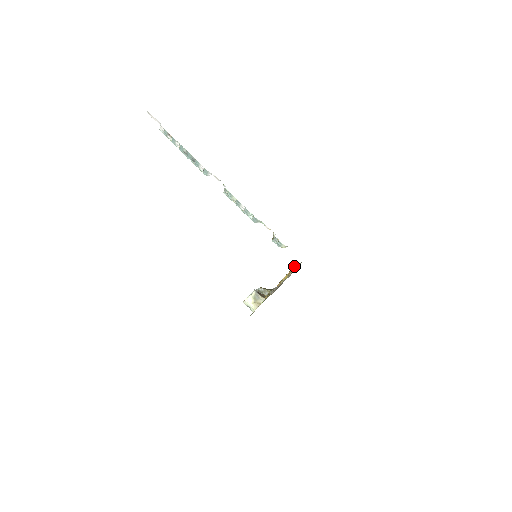
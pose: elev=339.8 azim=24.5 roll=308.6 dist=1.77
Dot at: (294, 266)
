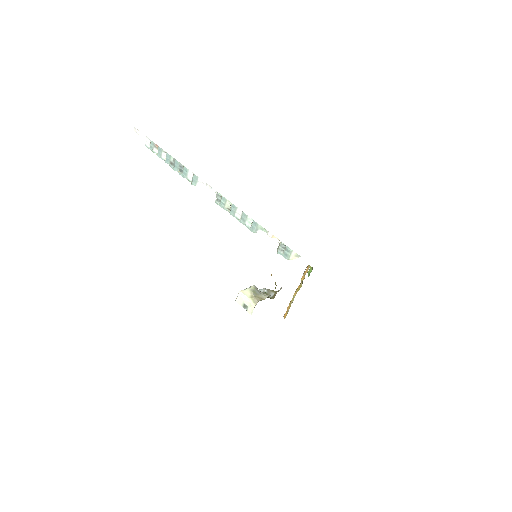
Dot at: (310, 268)
